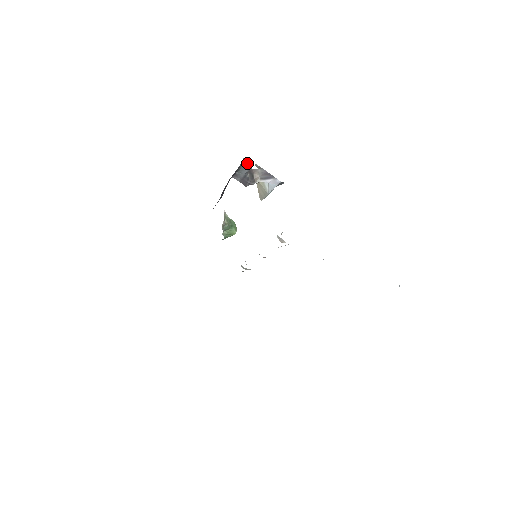
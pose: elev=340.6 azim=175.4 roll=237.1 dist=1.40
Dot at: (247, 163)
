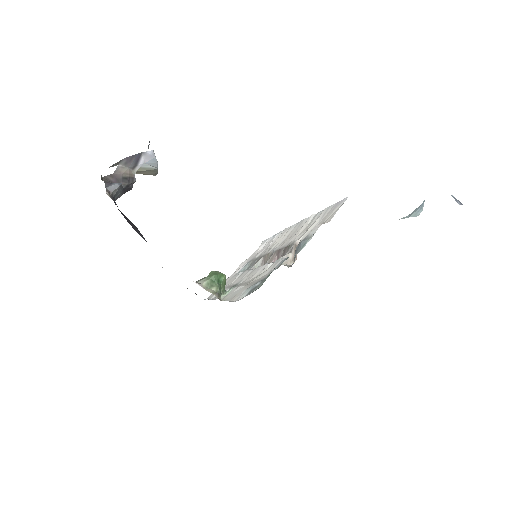
Dot at: (113, 189)
